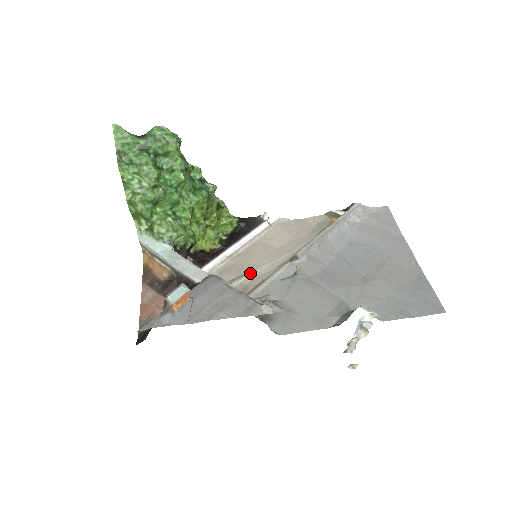
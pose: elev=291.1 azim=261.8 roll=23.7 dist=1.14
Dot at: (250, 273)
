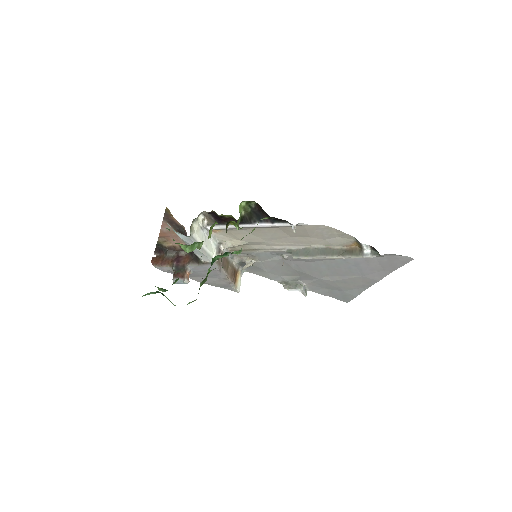
Dot at: (252, 242)
